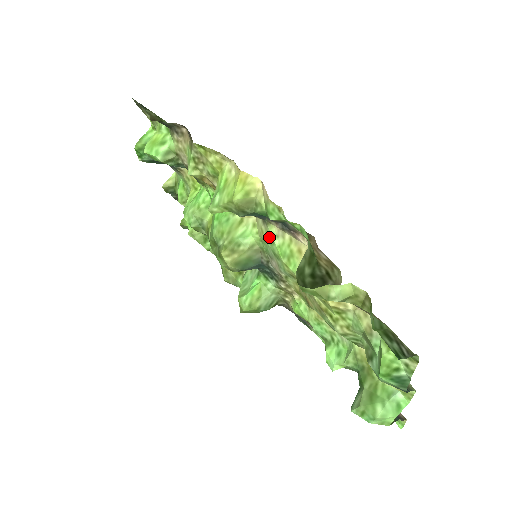
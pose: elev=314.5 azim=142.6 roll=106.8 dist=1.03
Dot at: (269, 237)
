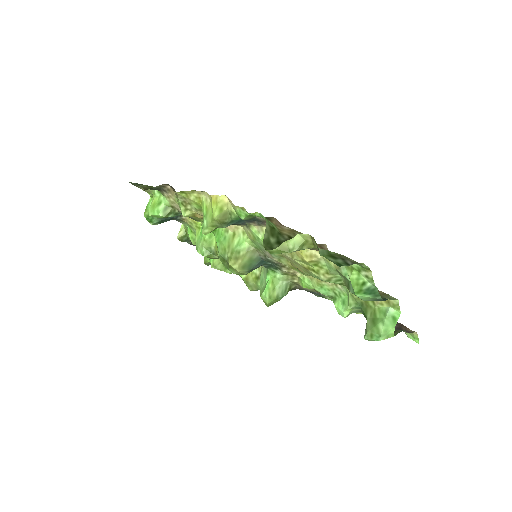
Dot at: (254, 236)
